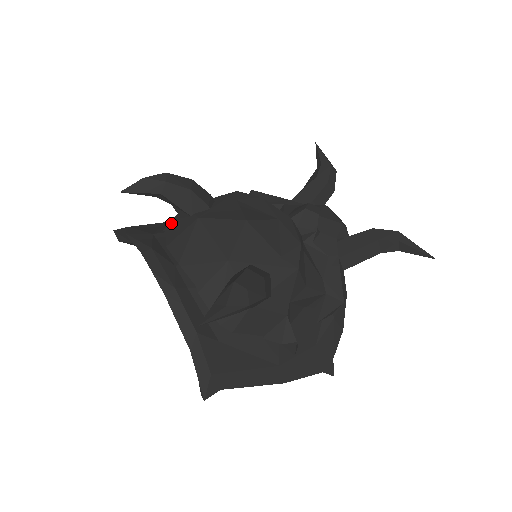
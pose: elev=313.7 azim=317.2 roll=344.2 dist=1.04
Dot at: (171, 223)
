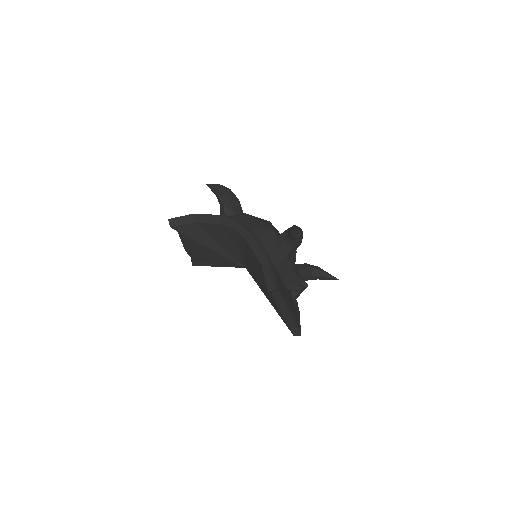
Dot at: occluded
